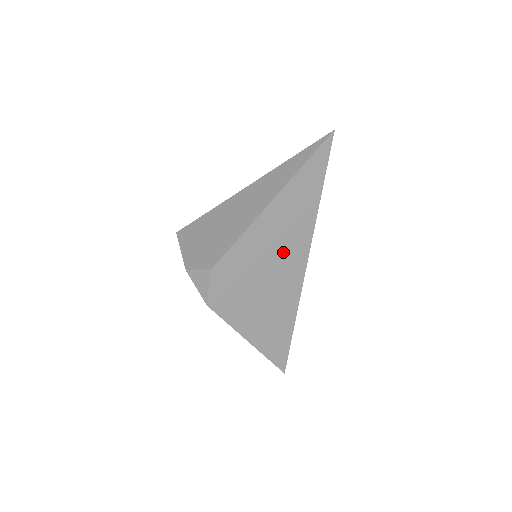
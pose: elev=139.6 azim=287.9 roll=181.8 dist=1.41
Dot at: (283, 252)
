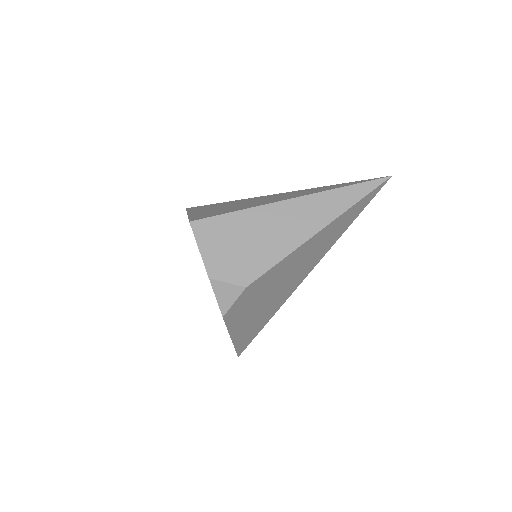
Dot at: (299, 270)
